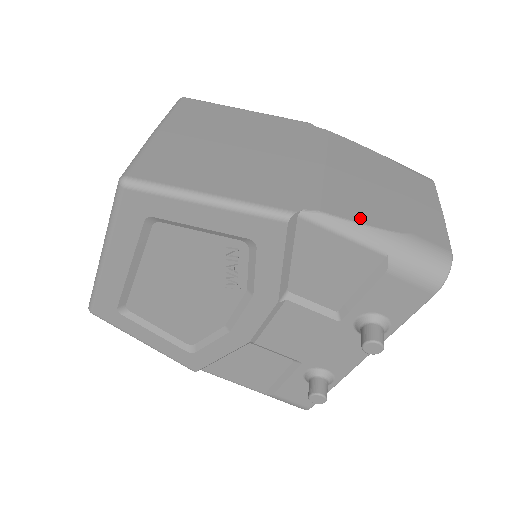
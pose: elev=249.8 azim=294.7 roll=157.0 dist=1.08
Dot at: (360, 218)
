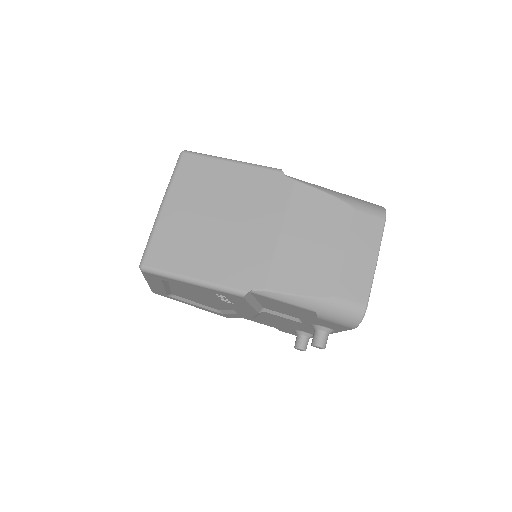
Dot at: (296, 289)
